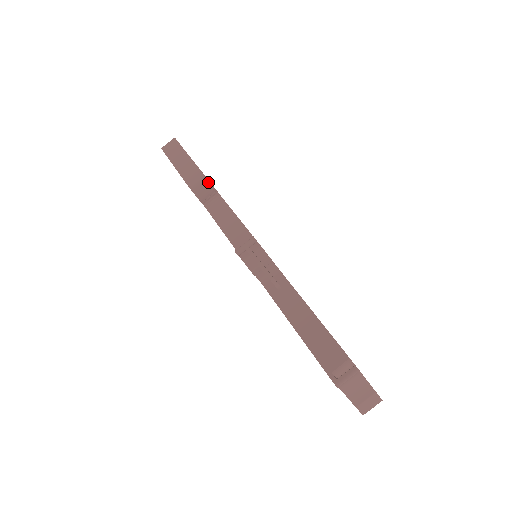
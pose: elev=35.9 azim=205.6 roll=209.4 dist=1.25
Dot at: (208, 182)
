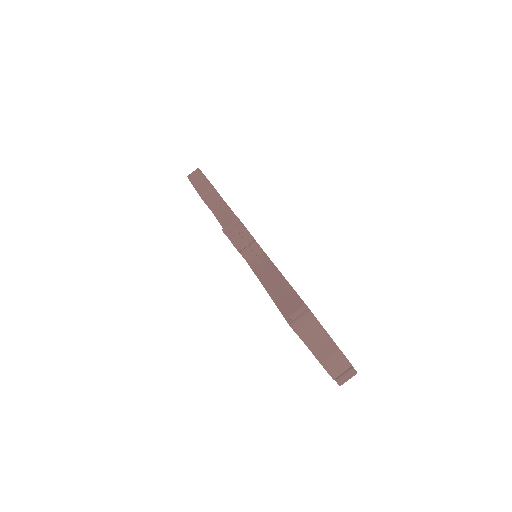
Dot at: (216, 191)
